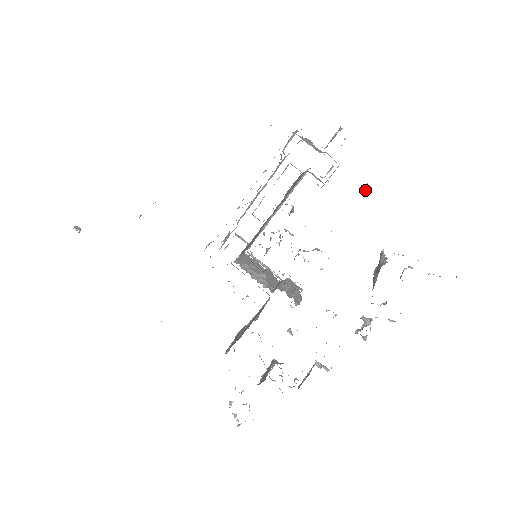
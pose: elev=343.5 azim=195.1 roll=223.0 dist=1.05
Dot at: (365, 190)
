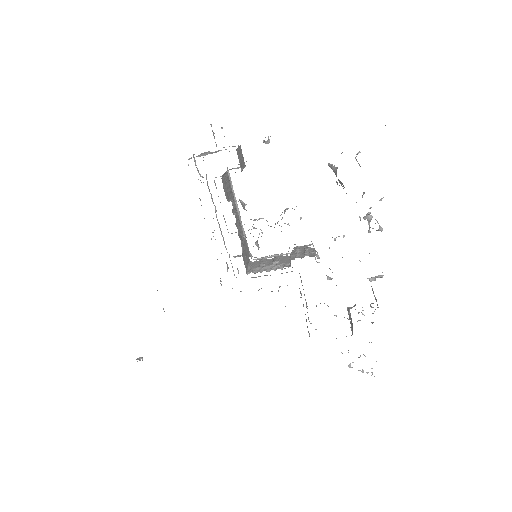
Dot at: (268, 142)
